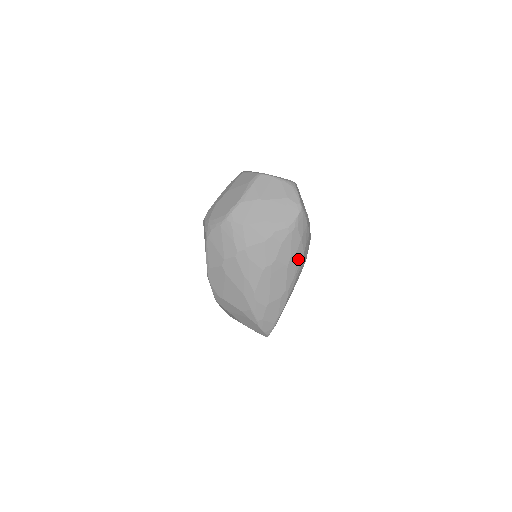
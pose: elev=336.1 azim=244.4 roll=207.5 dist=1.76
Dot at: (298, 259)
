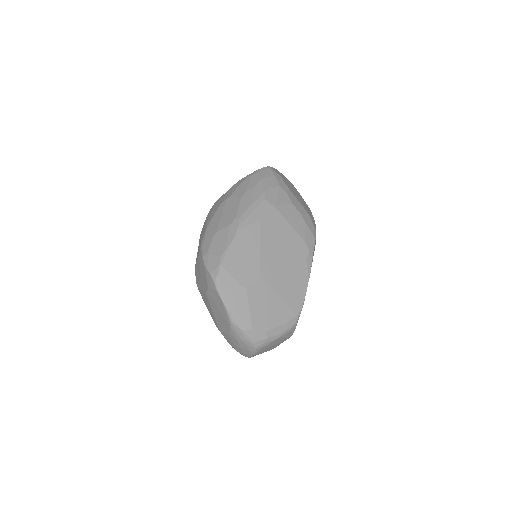
Dot at: (256, 194)
